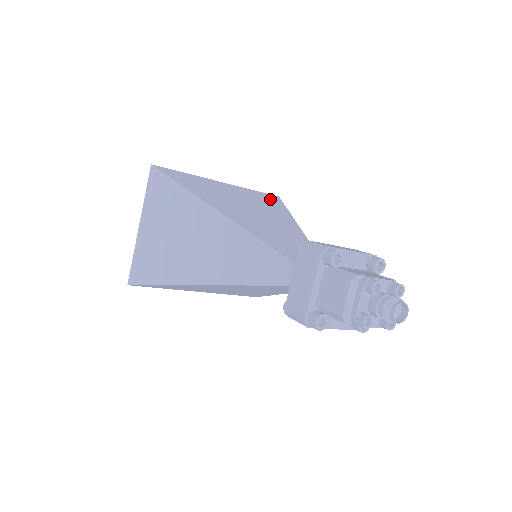
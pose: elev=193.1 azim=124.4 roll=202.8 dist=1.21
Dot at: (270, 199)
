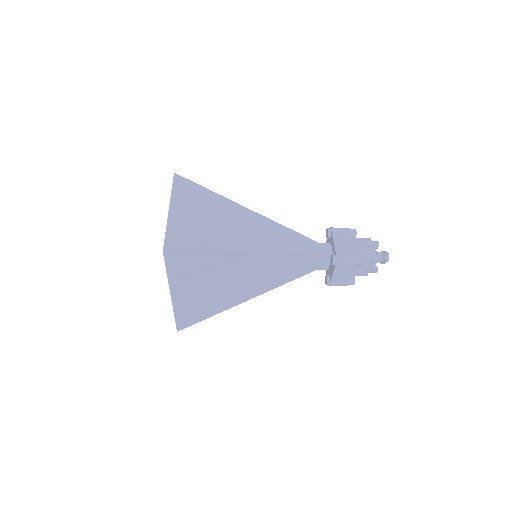
Dot at: occluded
